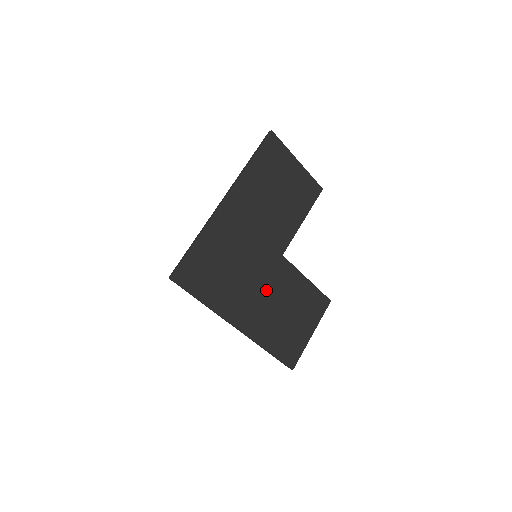
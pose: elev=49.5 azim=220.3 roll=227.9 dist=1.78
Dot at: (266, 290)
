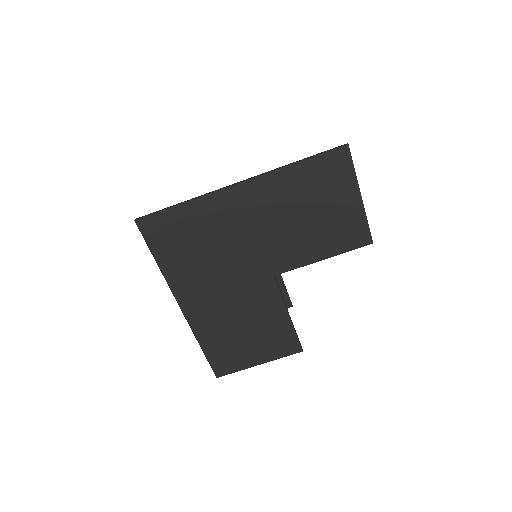
Dot at: (233, 295)
